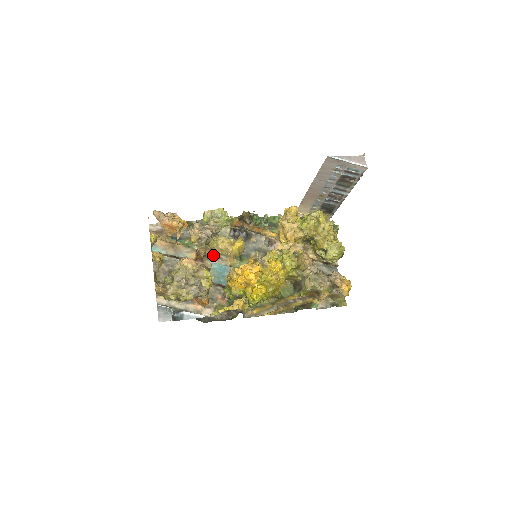
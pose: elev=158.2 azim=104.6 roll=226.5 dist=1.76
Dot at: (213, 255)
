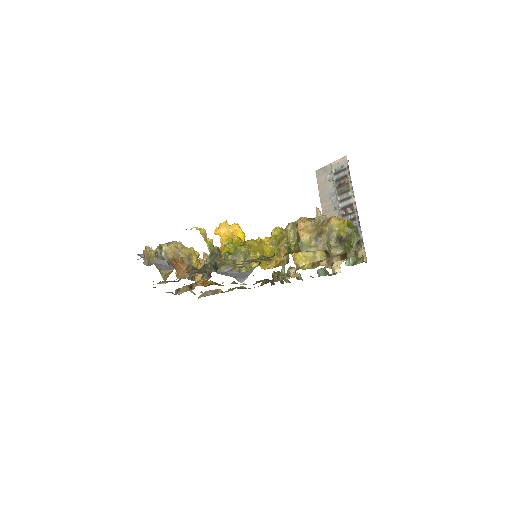
Dot at: occluded
